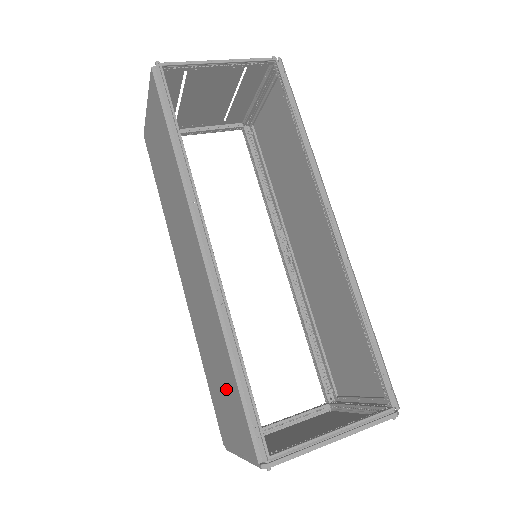
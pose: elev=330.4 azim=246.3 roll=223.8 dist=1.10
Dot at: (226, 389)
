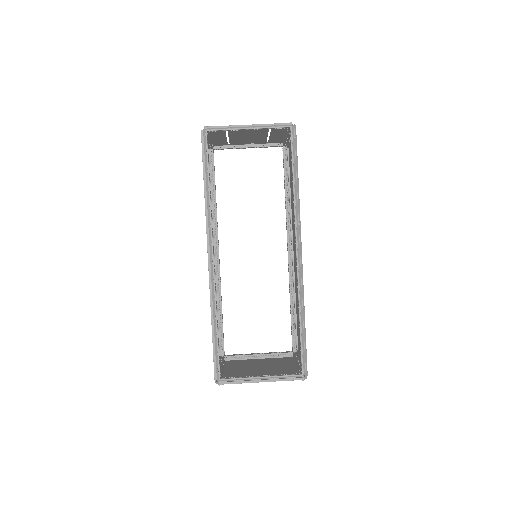
Dot at: occluded
